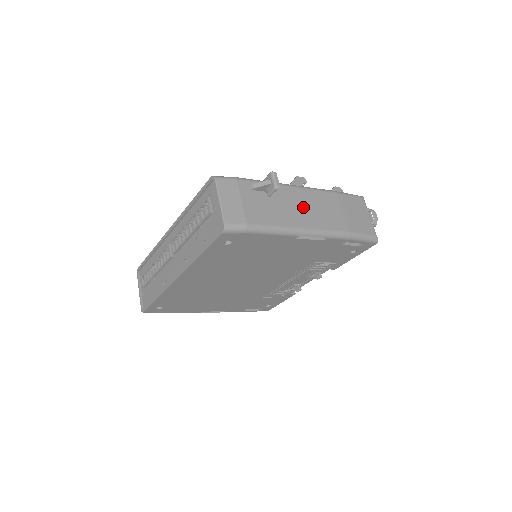
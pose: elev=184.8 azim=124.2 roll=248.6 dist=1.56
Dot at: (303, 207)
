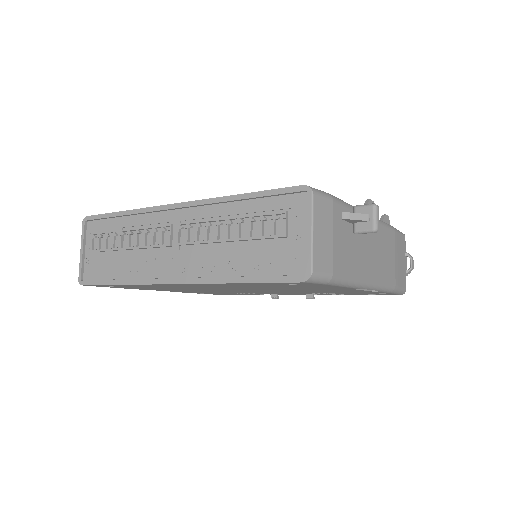
Dot at: (373, 249)
